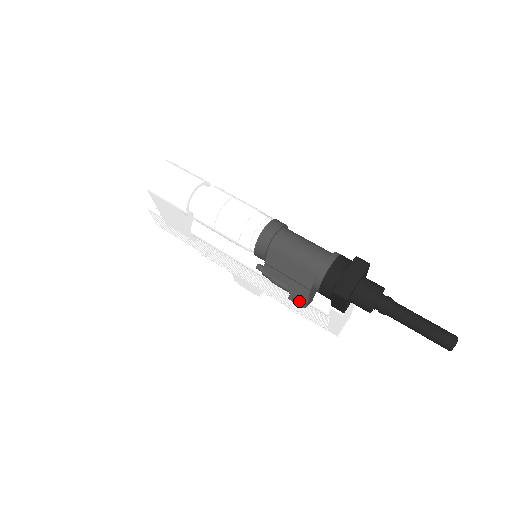
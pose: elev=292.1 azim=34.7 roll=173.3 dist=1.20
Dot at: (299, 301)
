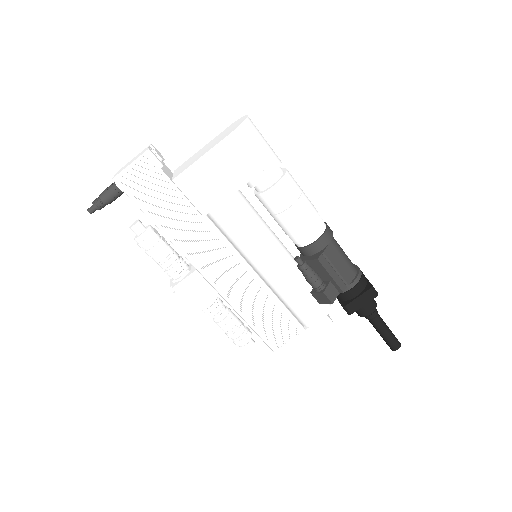
Dot at: (331, 296)
